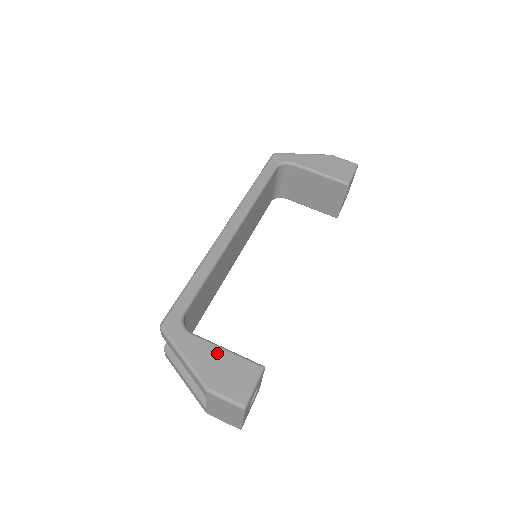
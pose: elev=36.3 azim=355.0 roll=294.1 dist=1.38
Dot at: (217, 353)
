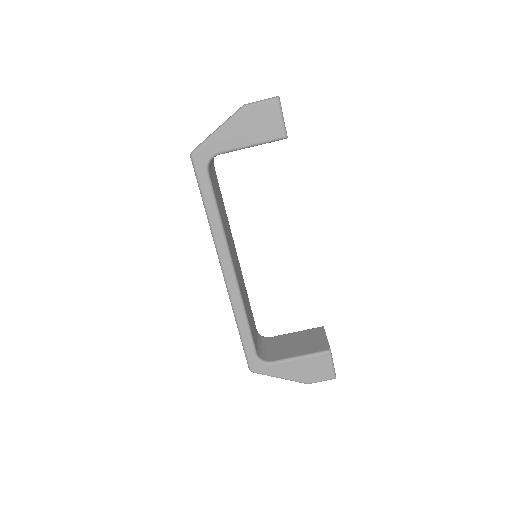
Dot at: (297, 364)
